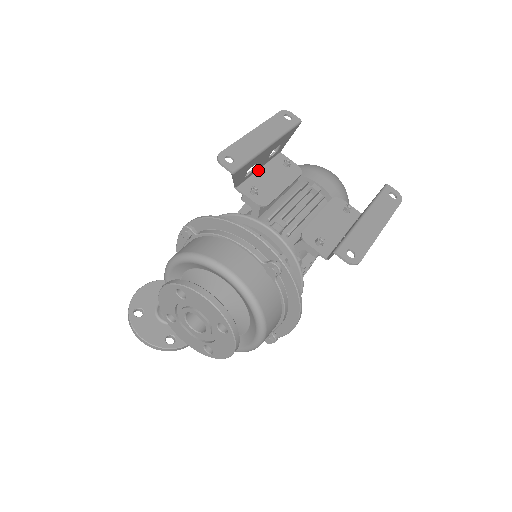
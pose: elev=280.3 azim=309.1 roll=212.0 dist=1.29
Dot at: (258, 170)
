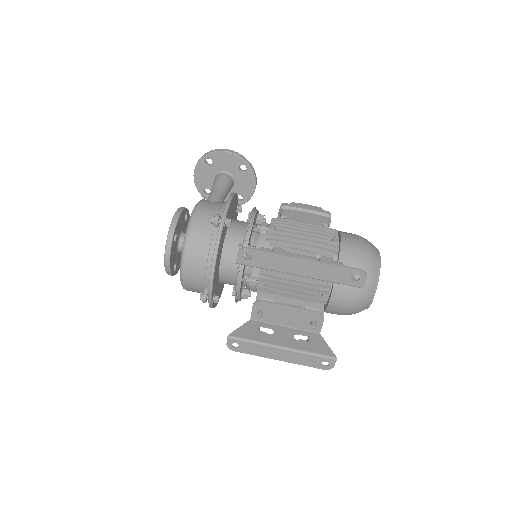
Dot at: (299, 256)
